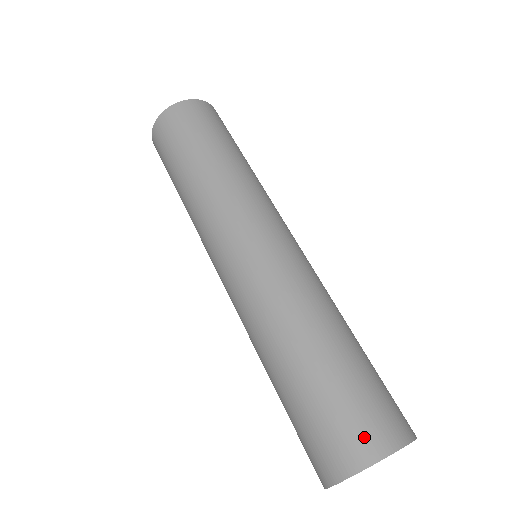
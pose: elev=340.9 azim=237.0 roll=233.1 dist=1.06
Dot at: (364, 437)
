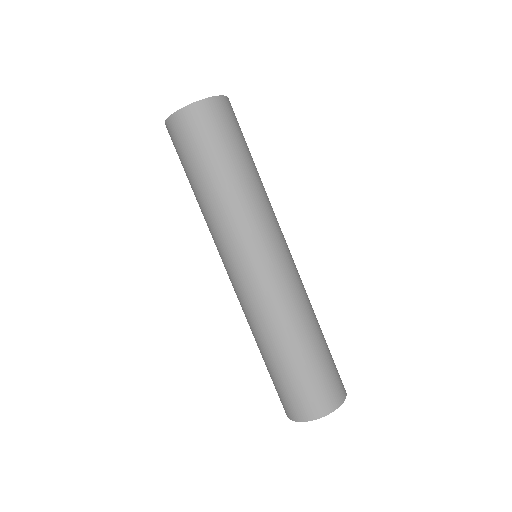
Dot at: (308, 407)
